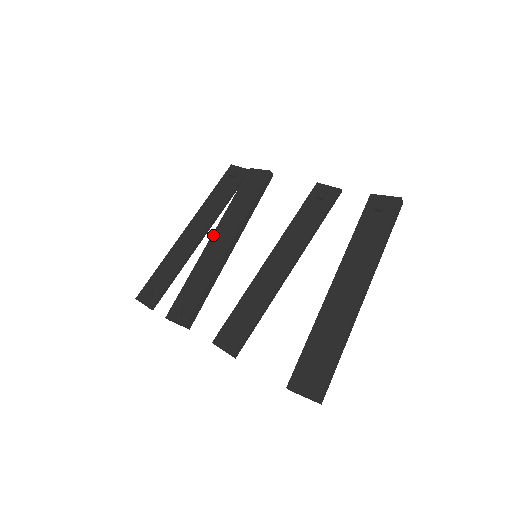
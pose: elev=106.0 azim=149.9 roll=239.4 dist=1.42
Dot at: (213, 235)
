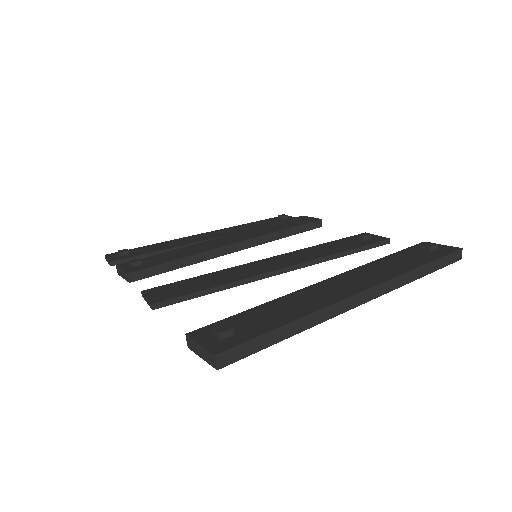
Dot at: (226, 236)
